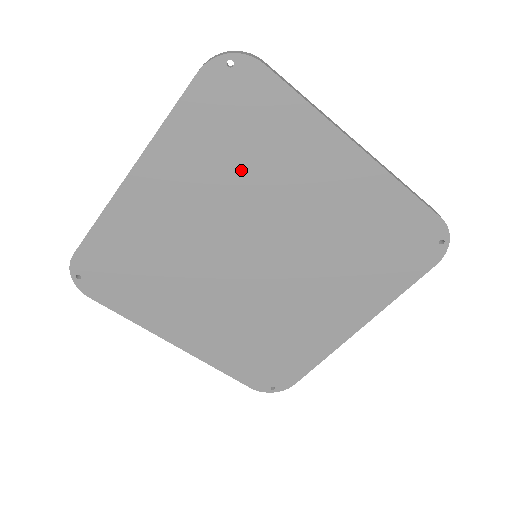
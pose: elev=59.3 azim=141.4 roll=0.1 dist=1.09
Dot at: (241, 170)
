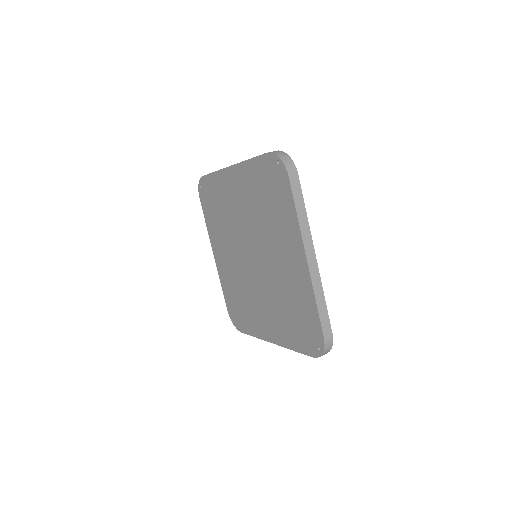
Dot at: (223, 220)
